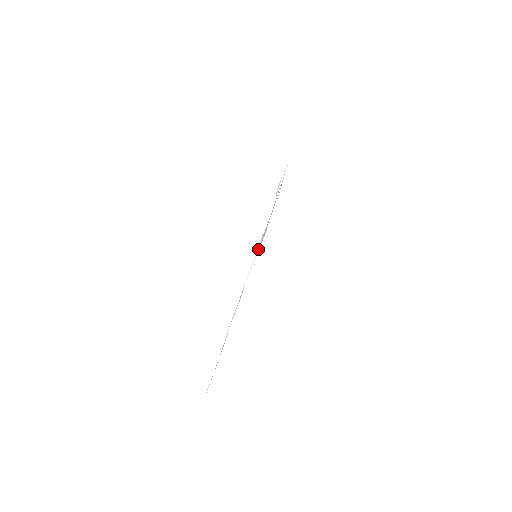
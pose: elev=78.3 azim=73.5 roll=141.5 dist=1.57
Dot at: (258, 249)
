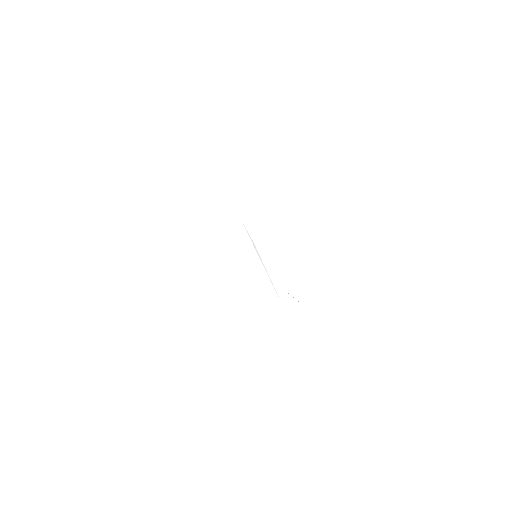
Dot at: (251, 239)
